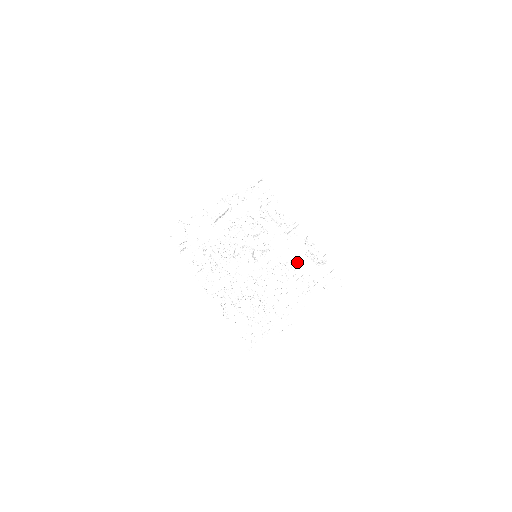
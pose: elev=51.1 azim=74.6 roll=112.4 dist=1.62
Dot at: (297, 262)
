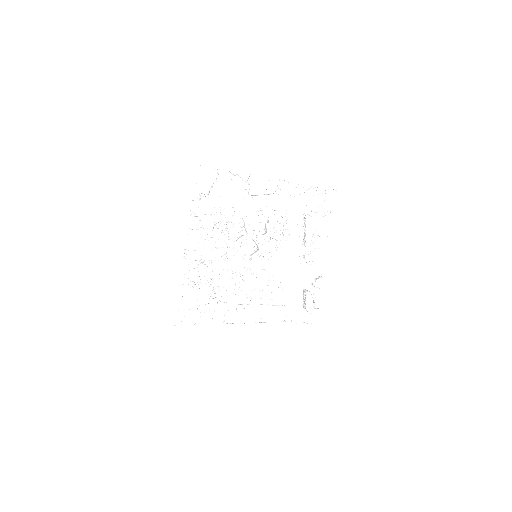
Dot at: (289, 290)
